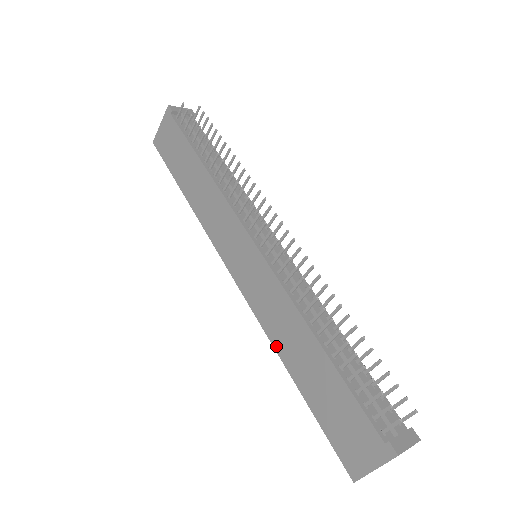
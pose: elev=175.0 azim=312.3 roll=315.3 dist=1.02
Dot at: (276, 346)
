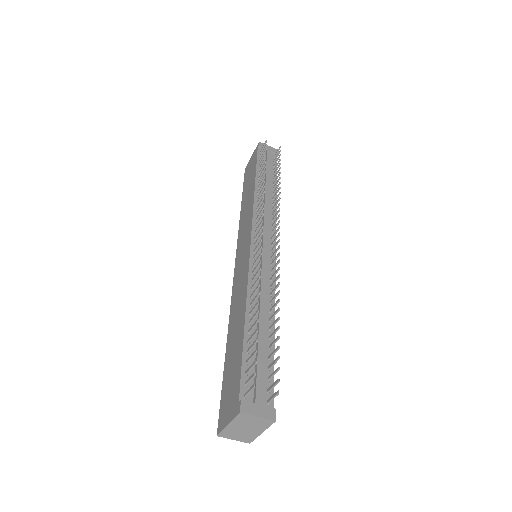
Dot at: (230, 321)
